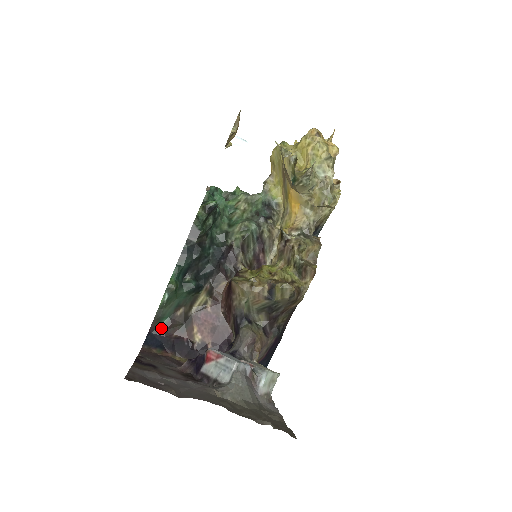
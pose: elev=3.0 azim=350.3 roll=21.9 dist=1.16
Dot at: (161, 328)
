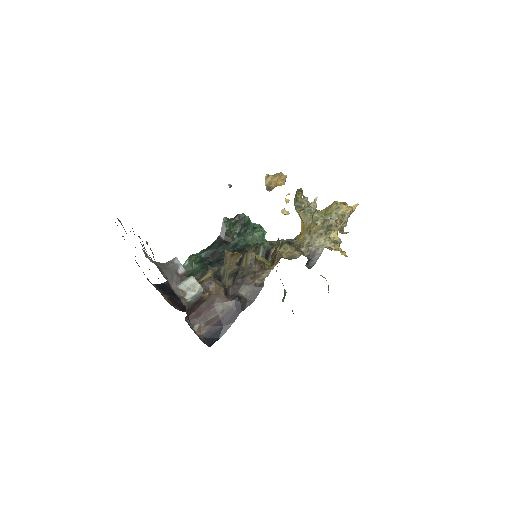
Dot at: occluded
